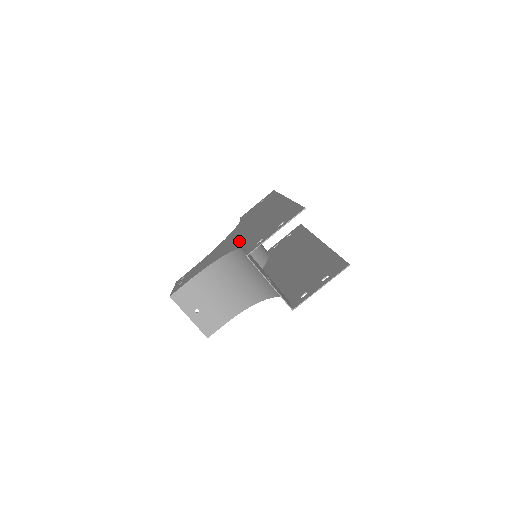
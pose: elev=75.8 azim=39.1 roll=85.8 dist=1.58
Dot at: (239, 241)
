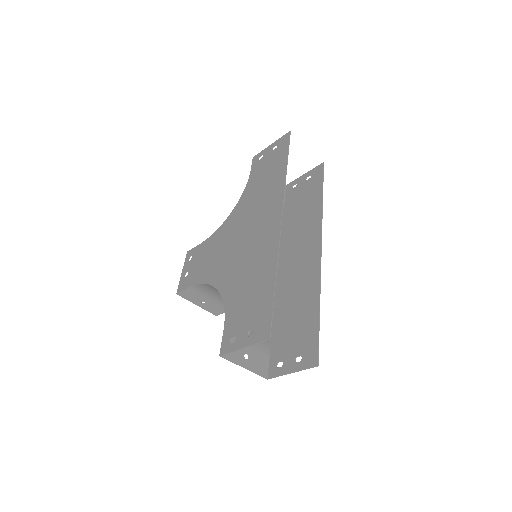
Dot at: (229, 276)
